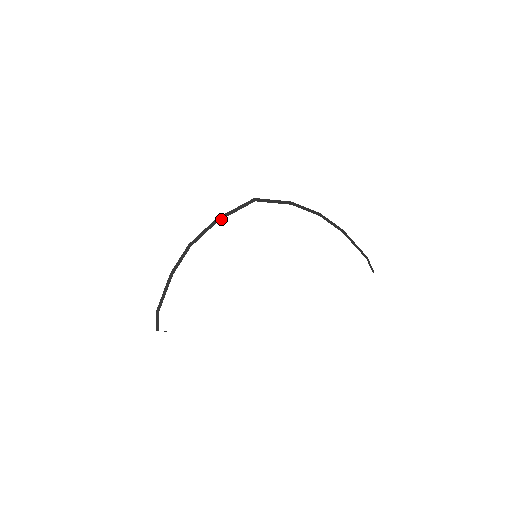
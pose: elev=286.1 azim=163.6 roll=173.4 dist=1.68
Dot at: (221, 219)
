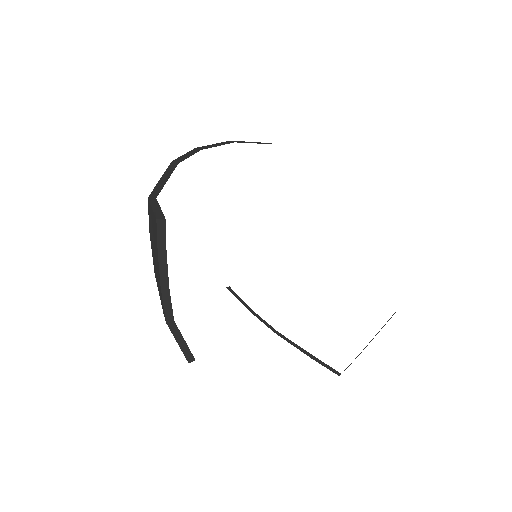
Dot at: (238, 142)
